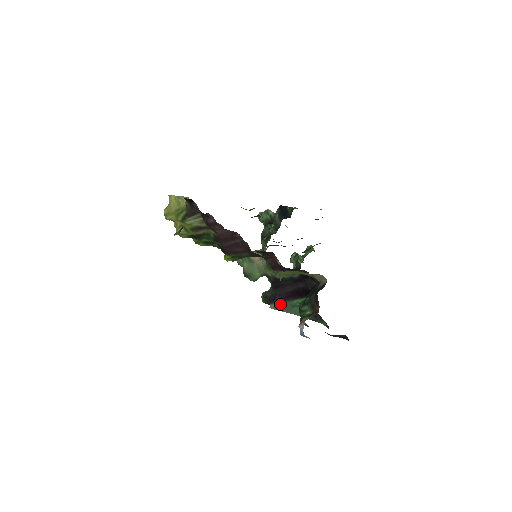
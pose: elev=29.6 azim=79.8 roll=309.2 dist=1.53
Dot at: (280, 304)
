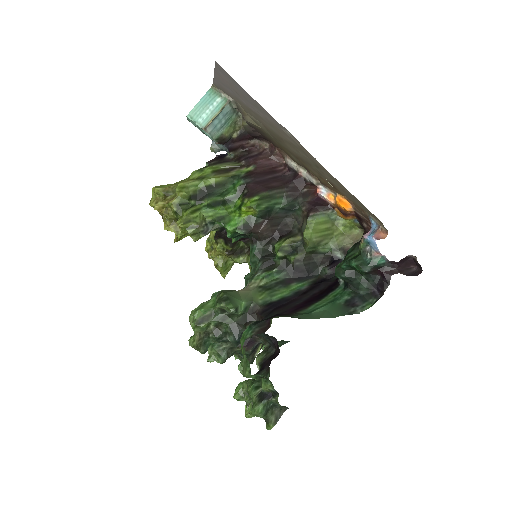
Dot at: (288, 315)
